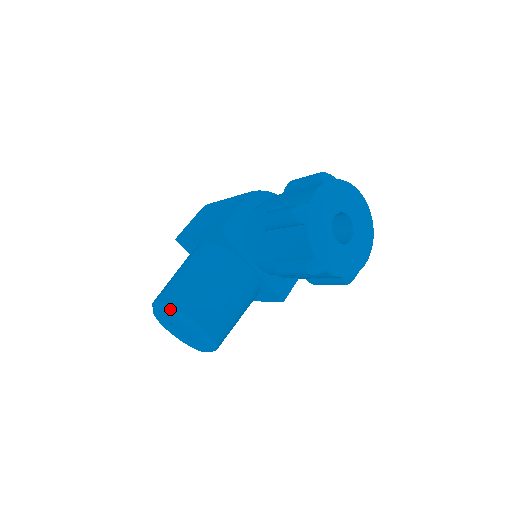
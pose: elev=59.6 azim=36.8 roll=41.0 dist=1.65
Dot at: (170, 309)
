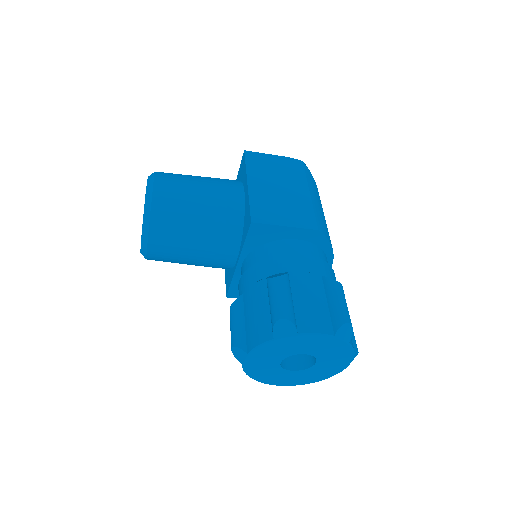
Dot at: (148, 205)
